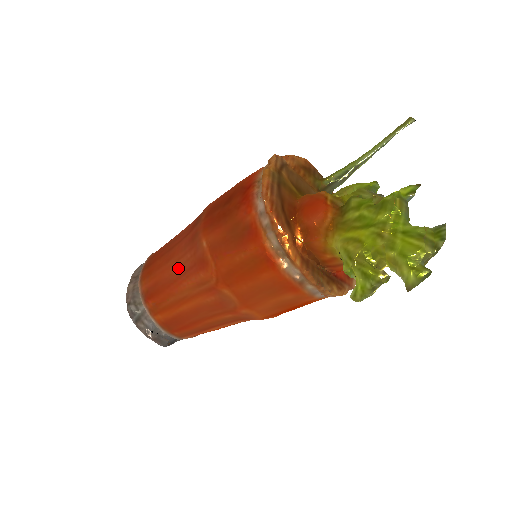
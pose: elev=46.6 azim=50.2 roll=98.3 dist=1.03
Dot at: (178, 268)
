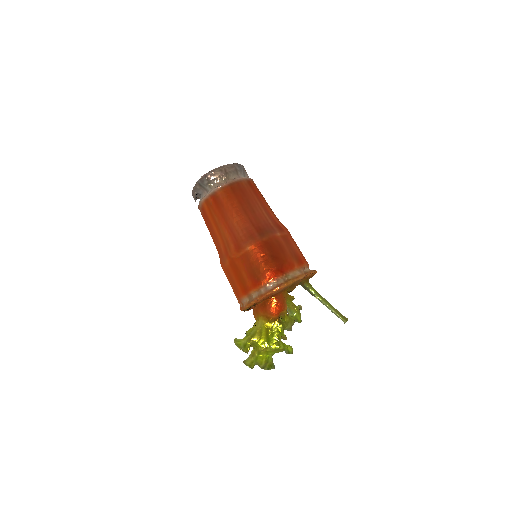
Dot at: (234, 225)
